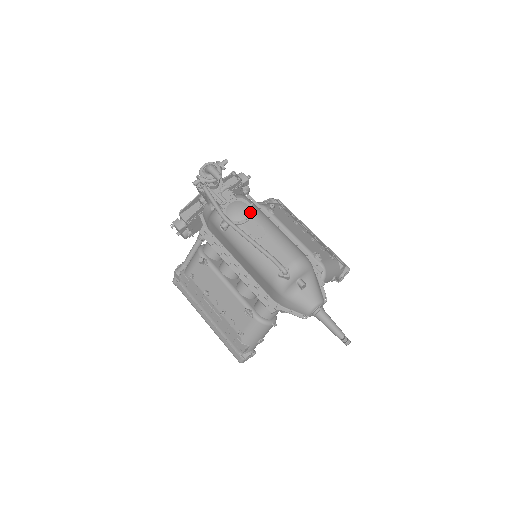
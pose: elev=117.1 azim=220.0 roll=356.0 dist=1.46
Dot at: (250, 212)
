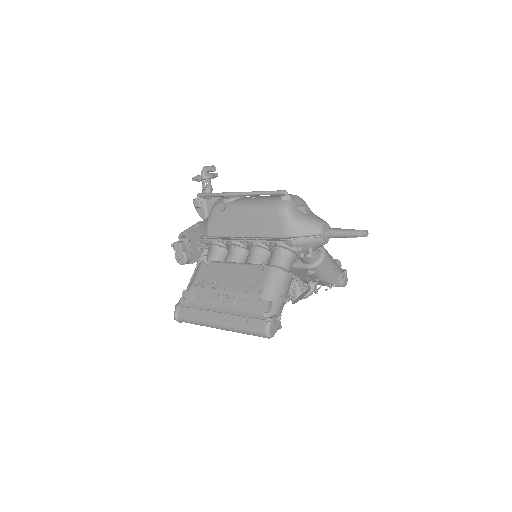
Dot at: occluded
